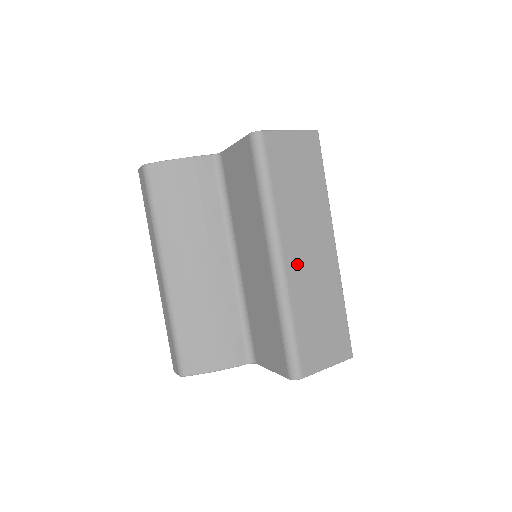
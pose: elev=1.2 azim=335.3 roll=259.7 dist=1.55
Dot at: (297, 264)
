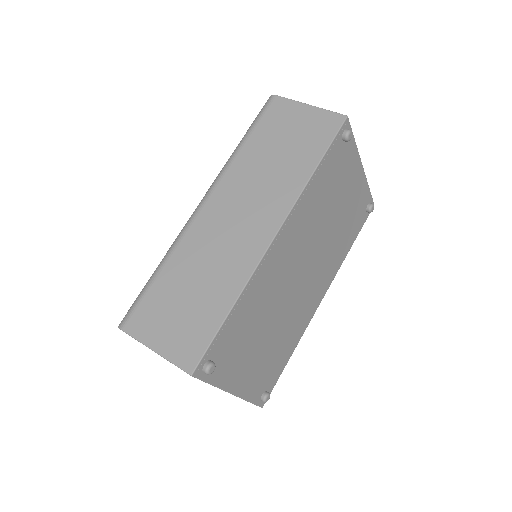
Dot at: (213, 221)
